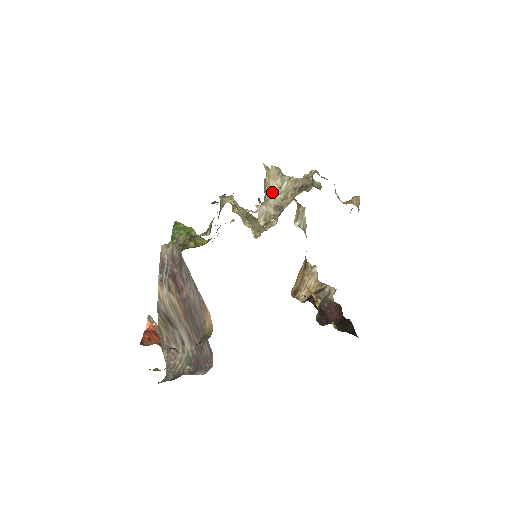
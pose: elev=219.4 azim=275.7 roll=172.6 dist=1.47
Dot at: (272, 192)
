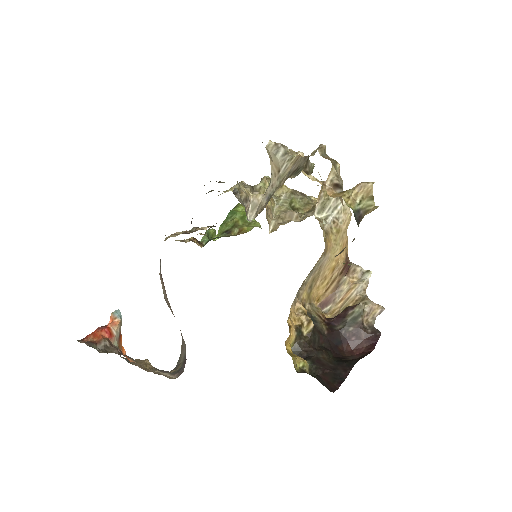
Dot at: (272, 177)
